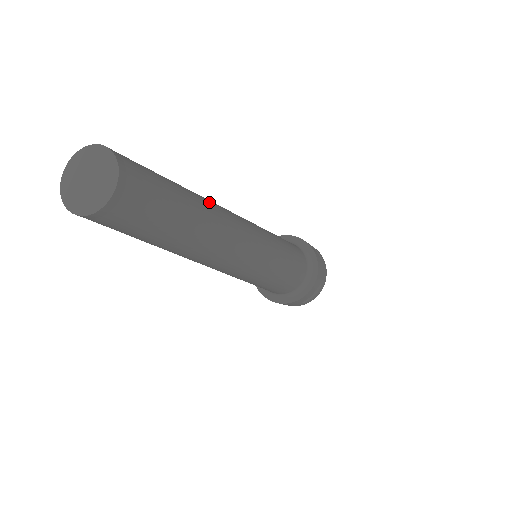
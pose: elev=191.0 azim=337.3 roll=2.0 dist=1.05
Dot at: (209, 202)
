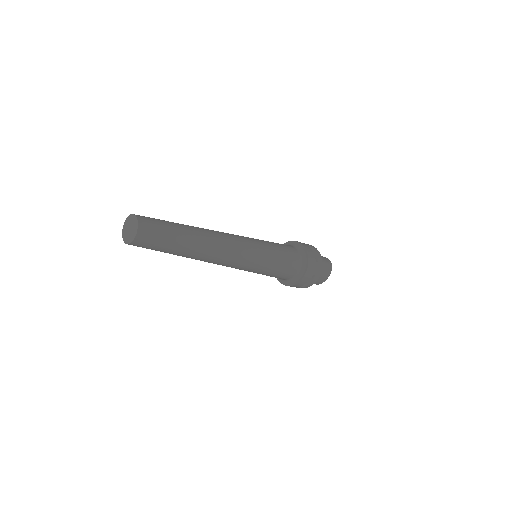
Dot at: (202, 234)
